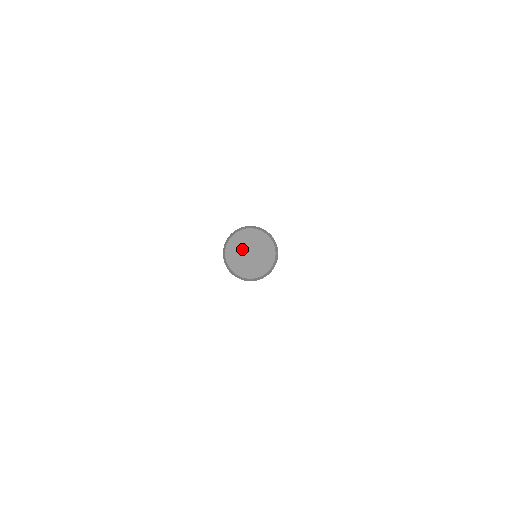
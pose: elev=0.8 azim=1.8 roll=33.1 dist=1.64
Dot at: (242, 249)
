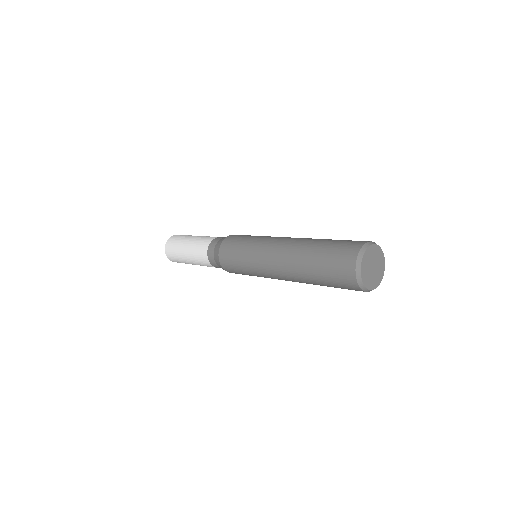
Dot at: (373, 259)
